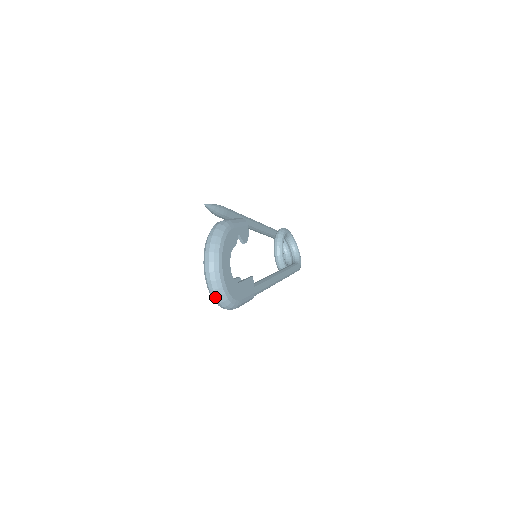
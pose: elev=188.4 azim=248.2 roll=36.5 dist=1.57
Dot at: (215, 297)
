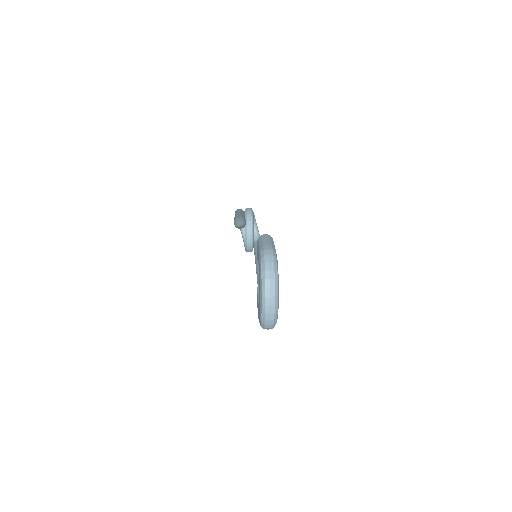
Dot at: (268, 325)
